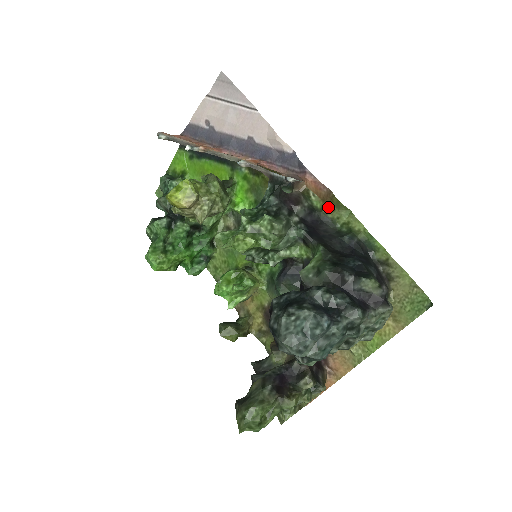
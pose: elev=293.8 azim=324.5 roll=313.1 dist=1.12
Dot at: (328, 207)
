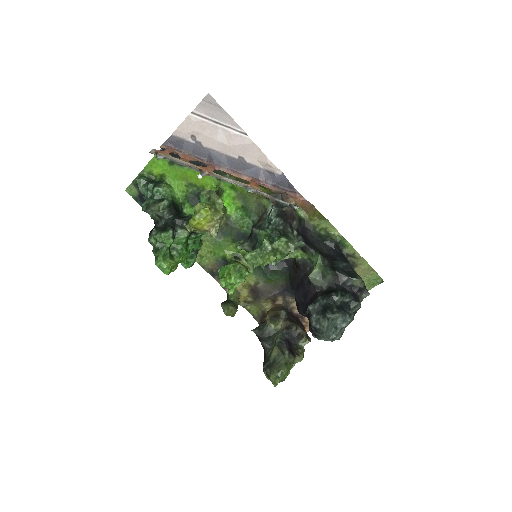
Dot at: (310, 217)
